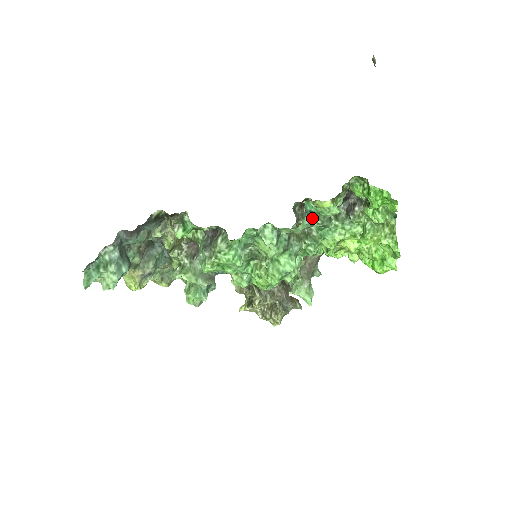
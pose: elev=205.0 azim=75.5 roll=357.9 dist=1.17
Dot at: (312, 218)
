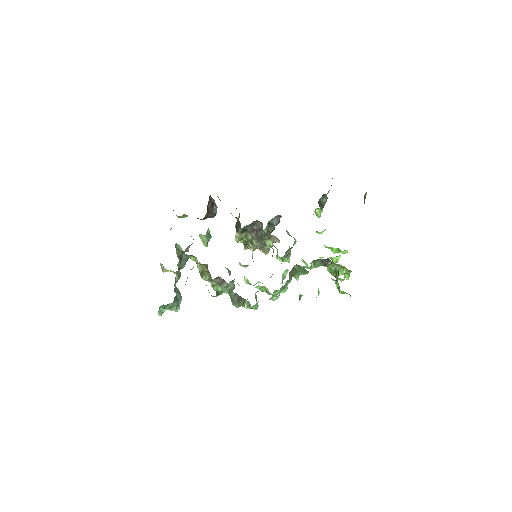
Dot at: (300, 272)
